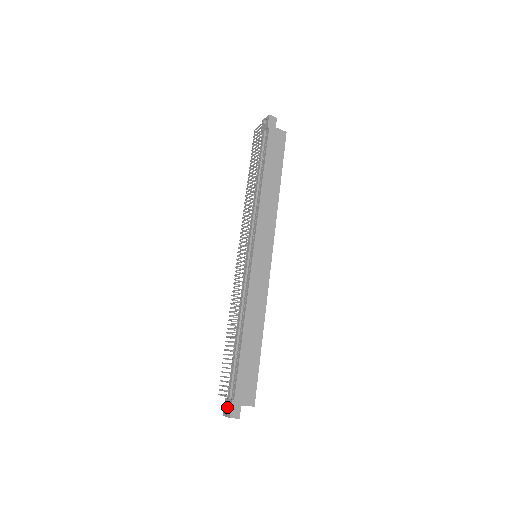
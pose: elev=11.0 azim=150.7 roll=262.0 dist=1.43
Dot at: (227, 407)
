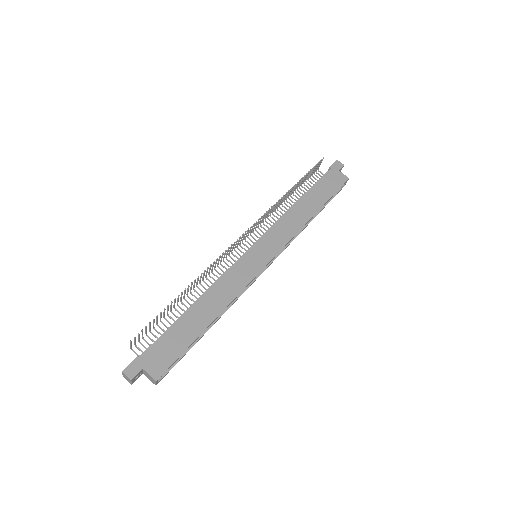
Dot at: occluded
